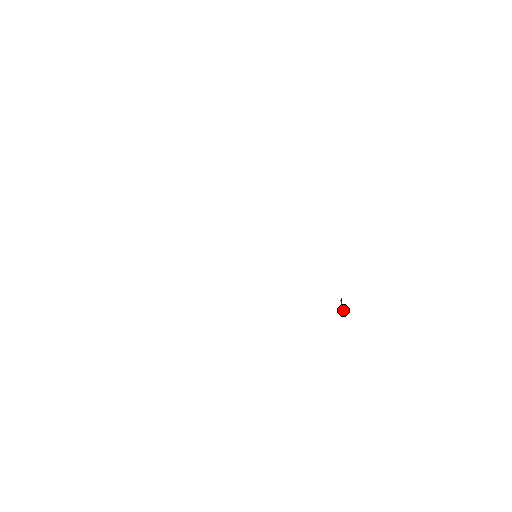
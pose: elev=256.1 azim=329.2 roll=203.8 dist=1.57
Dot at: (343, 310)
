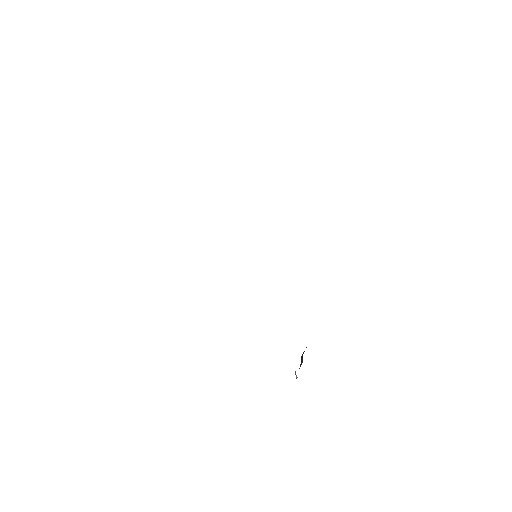
Dot at: (300, 365)
